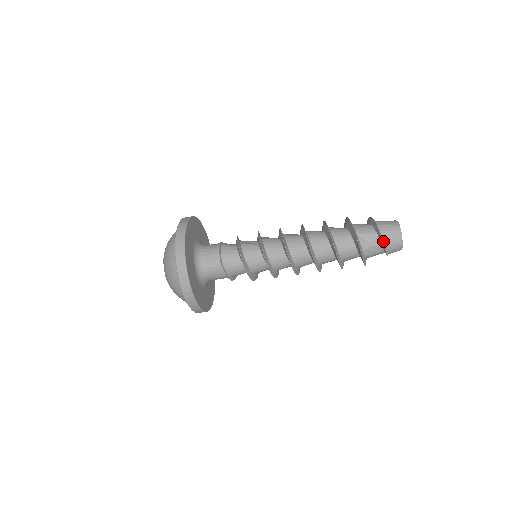
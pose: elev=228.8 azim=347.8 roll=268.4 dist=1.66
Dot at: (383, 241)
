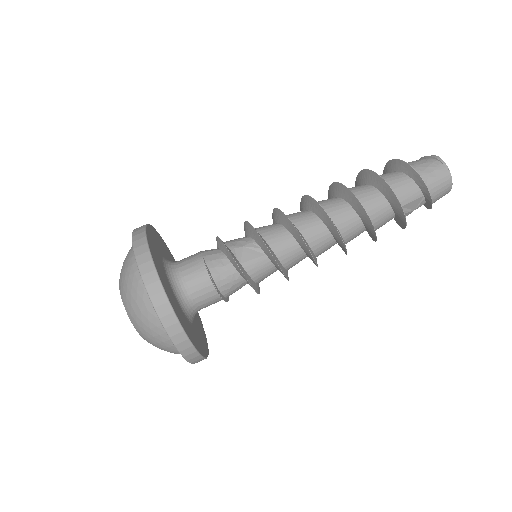
Dot at: (431, 204)
